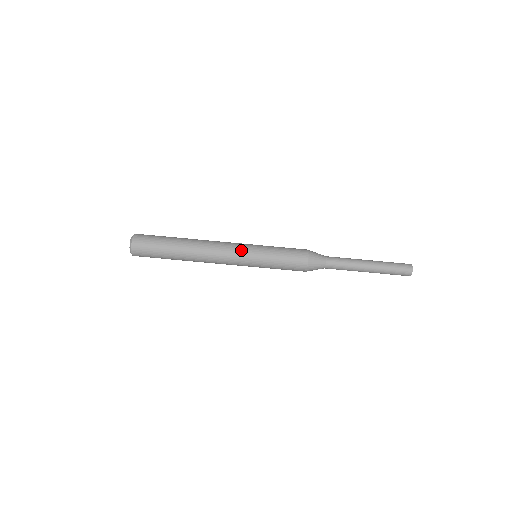
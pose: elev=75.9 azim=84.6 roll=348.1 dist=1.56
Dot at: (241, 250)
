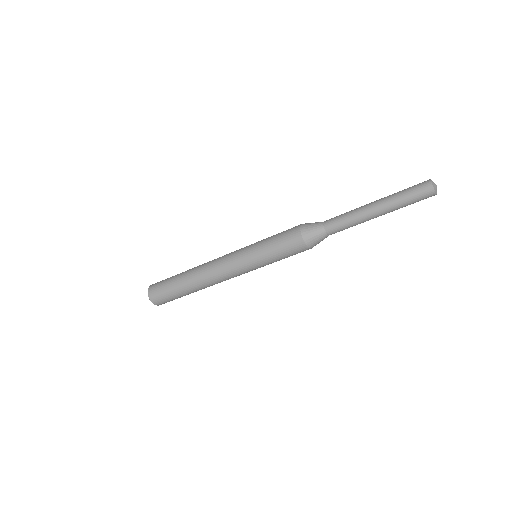
Dot at: (241, 271)
